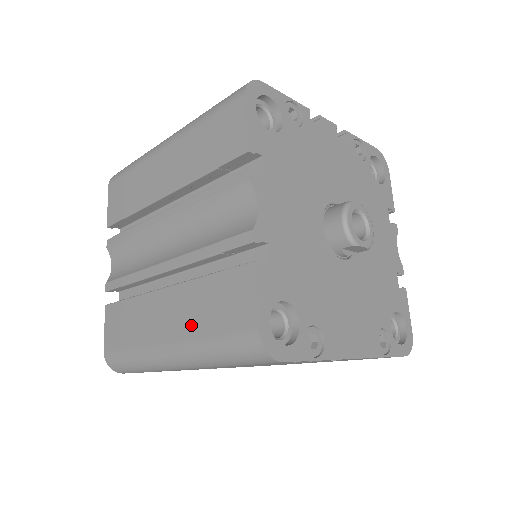
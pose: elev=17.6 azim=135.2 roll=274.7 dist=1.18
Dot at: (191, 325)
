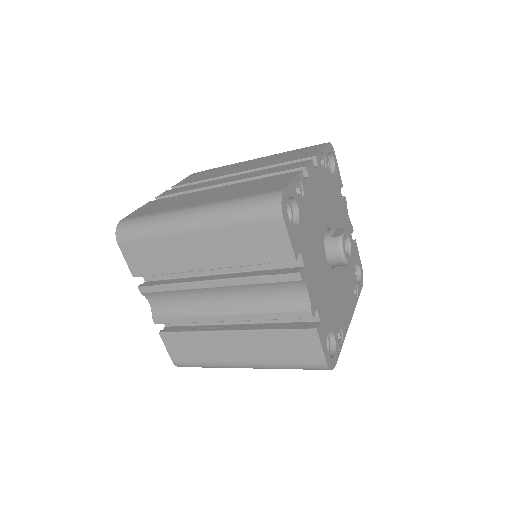
Dot at: (265, 355)
